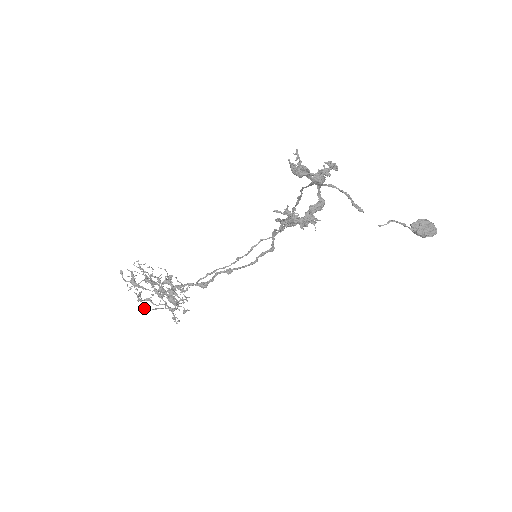
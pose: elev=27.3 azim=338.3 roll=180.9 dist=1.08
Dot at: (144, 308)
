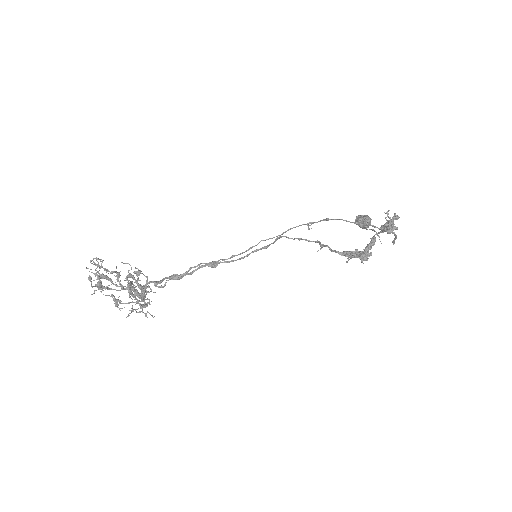
Dot at: (129, 315)
